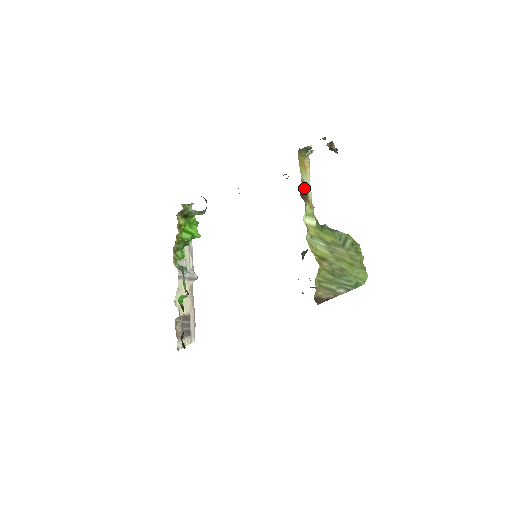
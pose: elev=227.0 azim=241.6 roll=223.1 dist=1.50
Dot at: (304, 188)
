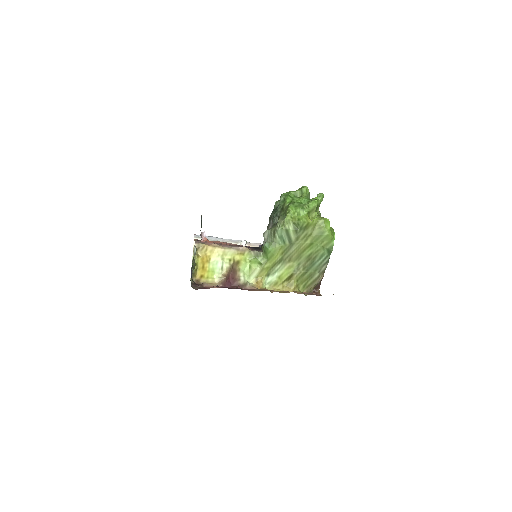
Dot at: (226, 279)
